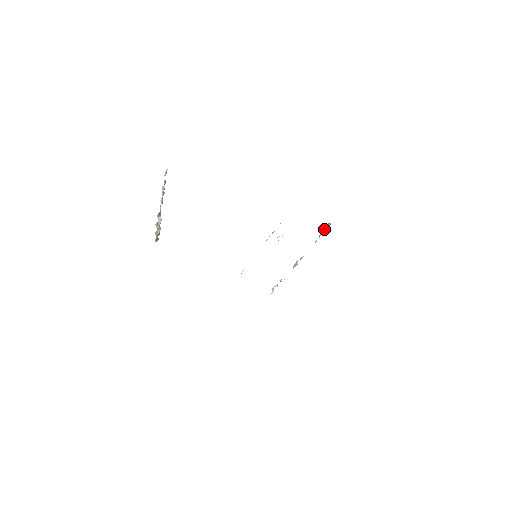
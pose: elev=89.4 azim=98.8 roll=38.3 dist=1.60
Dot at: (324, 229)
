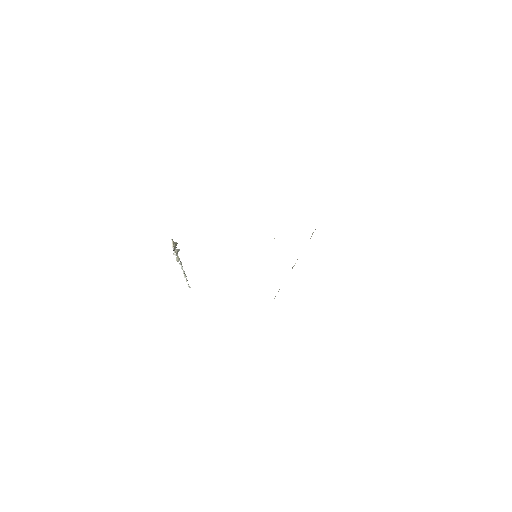
Dot at: occluded
